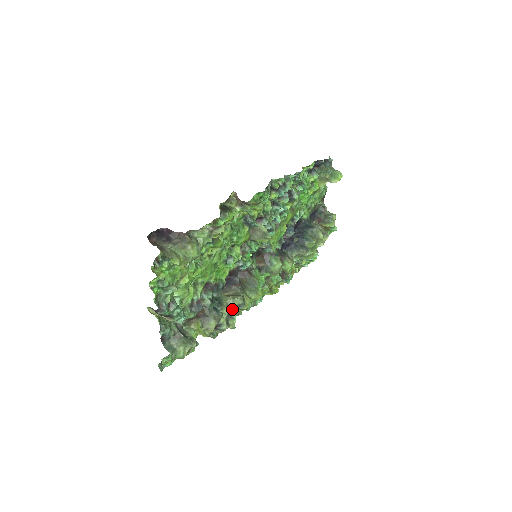
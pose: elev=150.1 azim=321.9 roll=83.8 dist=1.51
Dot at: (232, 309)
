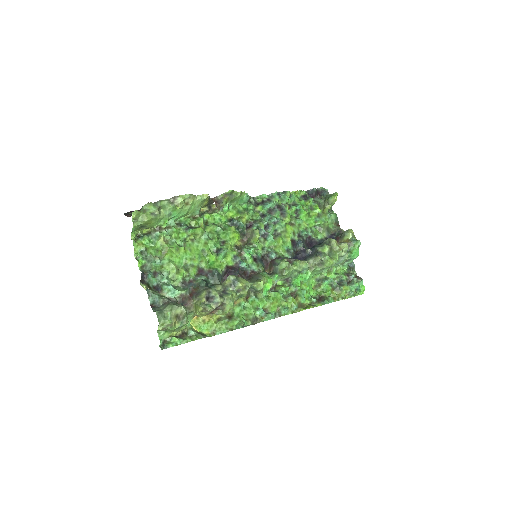
Dot at: (229, 289)
